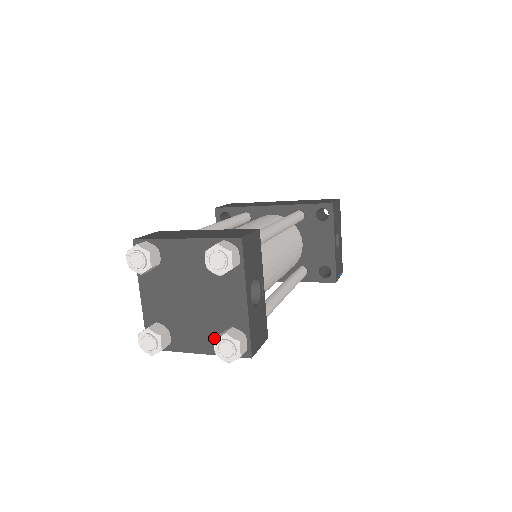
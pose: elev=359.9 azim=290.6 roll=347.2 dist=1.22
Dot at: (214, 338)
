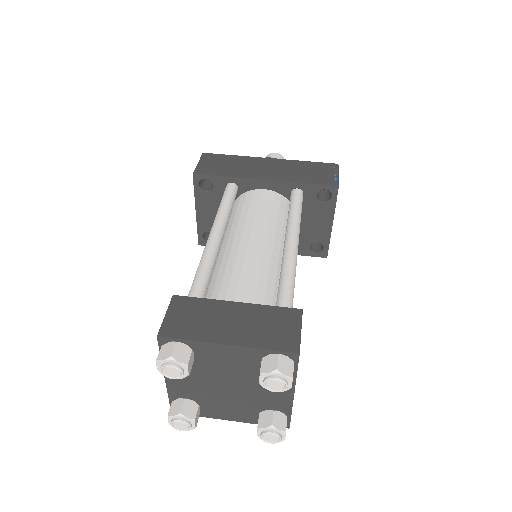
Dot at: (251, 414)
